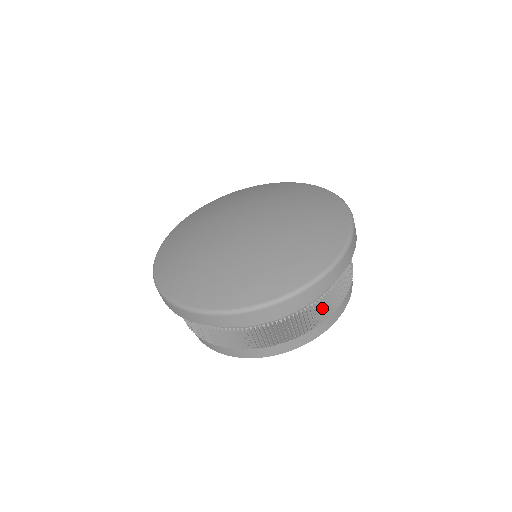
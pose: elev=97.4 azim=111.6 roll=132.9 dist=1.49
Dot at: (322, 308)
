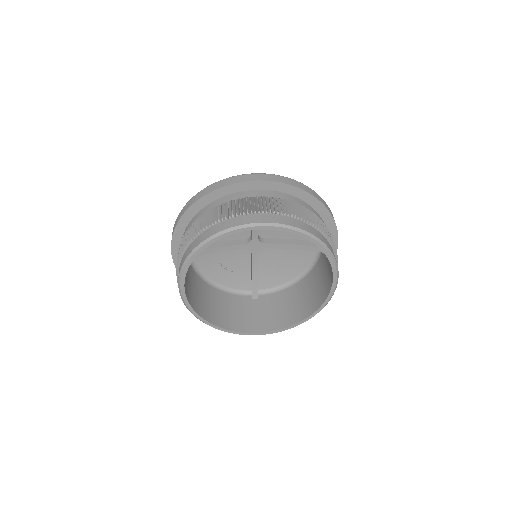
Dot at: (292, 209)
